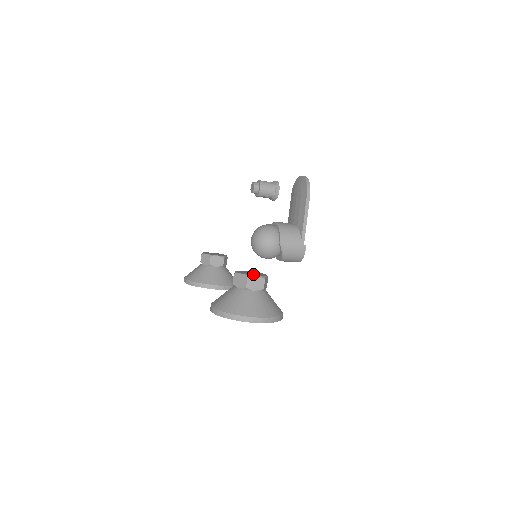
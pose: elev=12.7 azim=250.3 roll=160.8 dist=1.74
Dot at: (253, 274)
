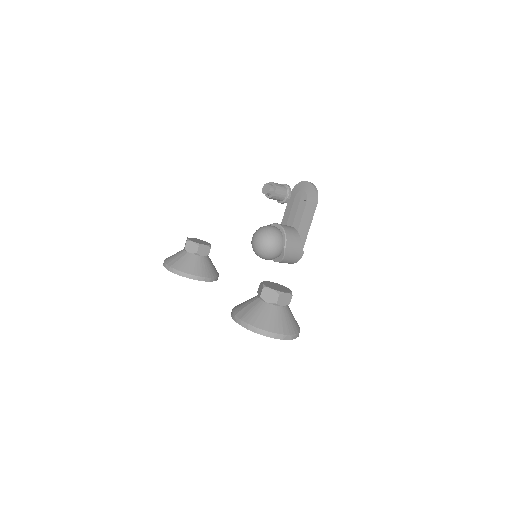
Dot at: (281, 289)
